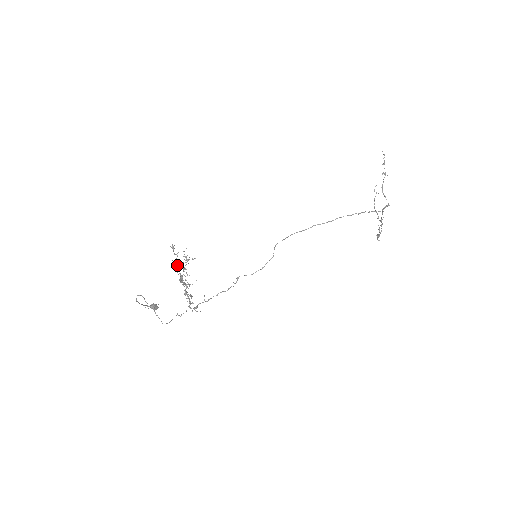
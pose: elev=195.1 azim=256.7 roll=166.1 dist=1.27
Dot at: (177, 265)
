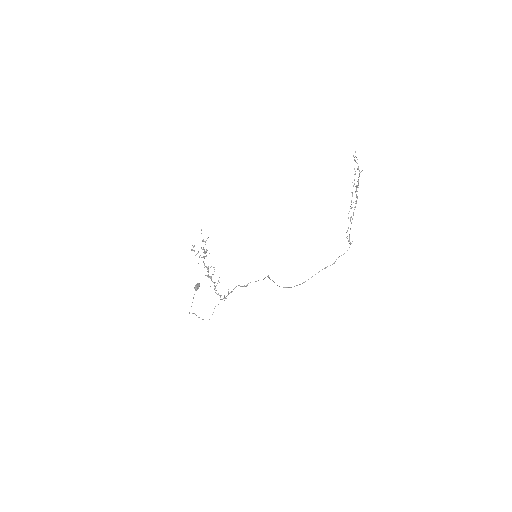
Dot at: occluded
